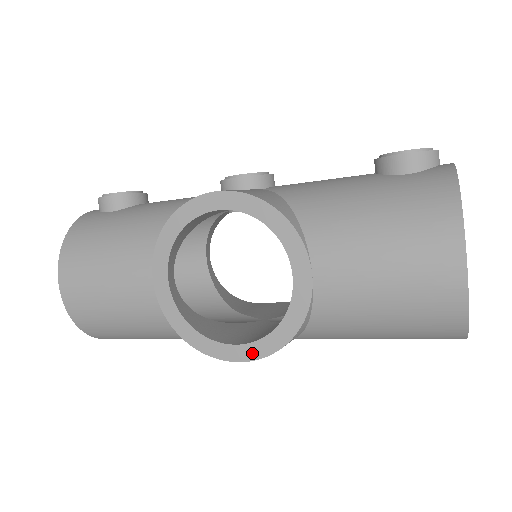
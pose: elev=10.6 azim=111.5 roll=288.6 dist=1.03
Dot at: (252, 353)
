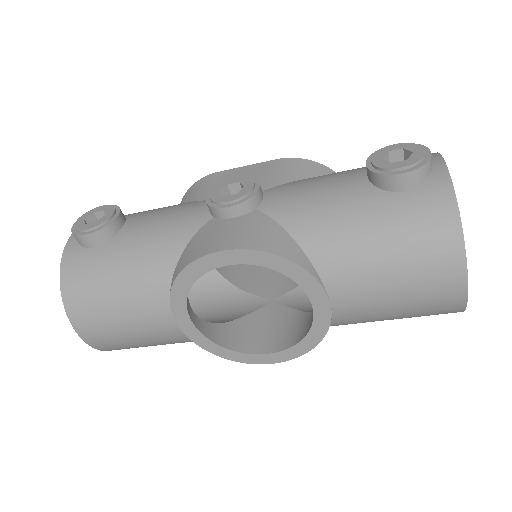
Dot at: (283, 357)
